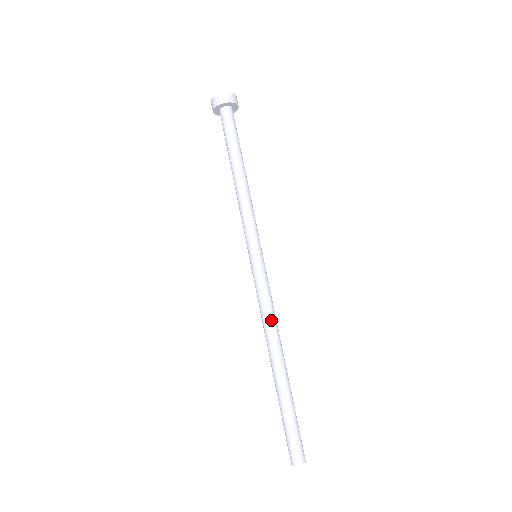
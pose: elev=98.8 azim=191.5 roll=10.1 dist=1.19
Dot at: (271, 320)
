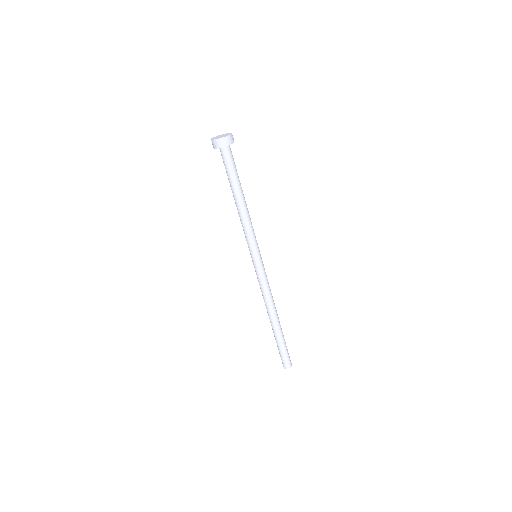
Dot at: (271, 296)
